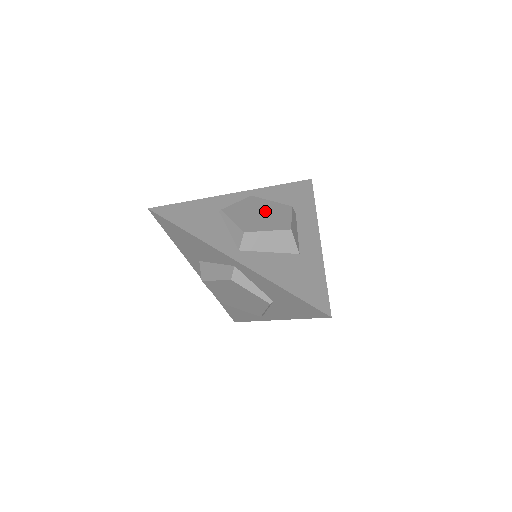
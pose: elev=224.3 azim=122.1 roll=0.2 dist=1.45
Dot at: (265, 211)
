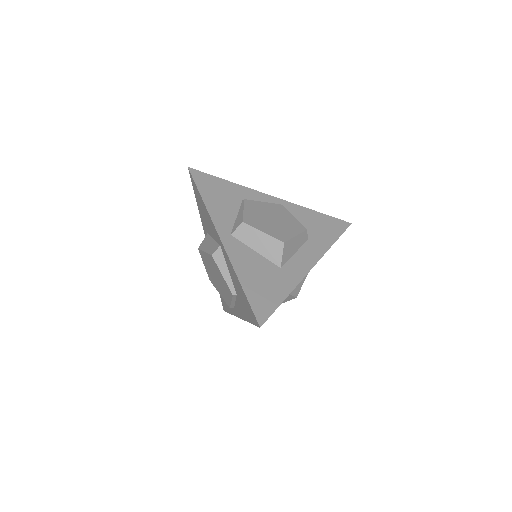
Dot at: (279, 220)
